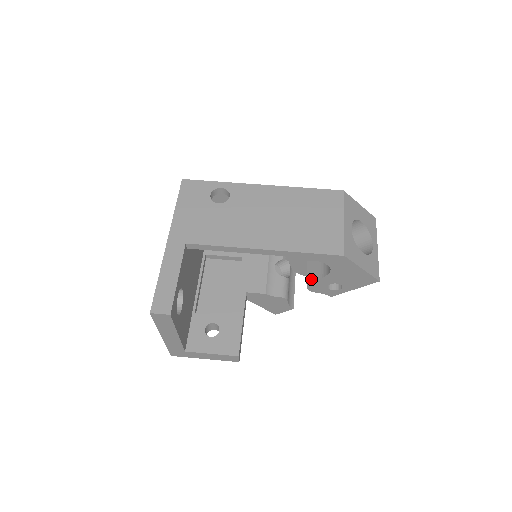
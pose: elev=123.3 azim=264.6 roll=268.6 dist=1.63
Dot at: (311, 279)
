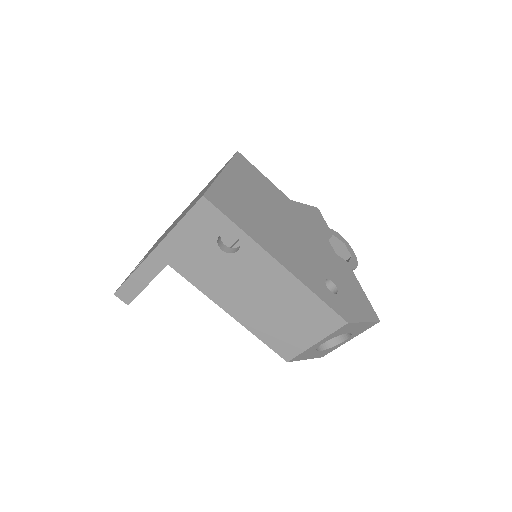
Dot at: occluded
